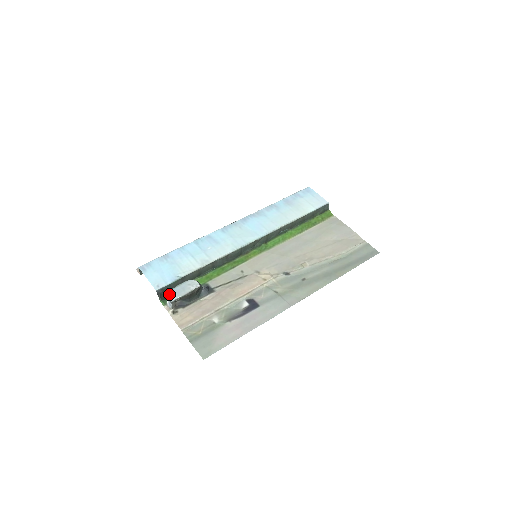
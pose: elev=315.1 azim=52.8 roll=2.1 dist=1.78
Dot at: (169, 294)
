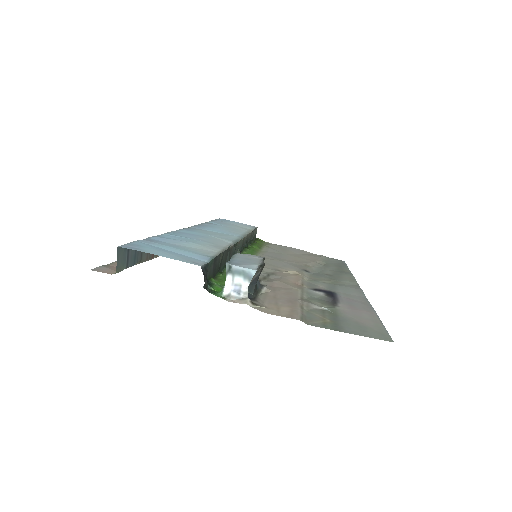
Dot at: (237, 263)
